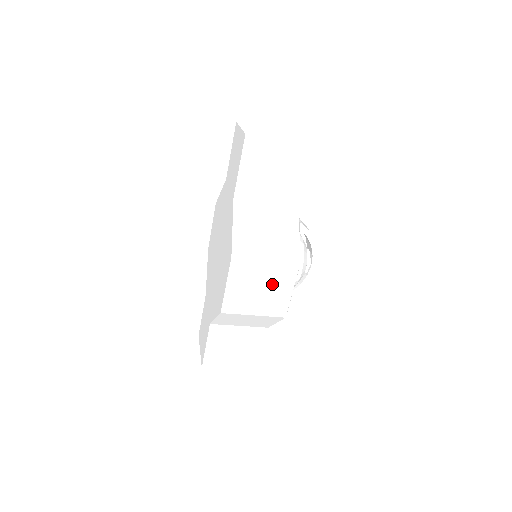
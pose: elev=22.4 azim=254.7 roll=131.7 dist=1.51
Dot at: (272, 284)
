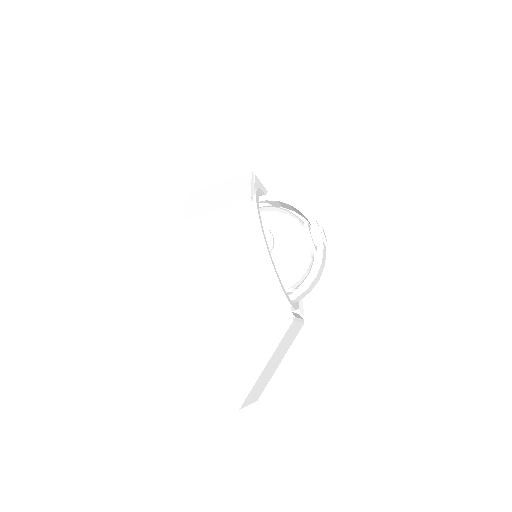
Dot at: (233, 232)
